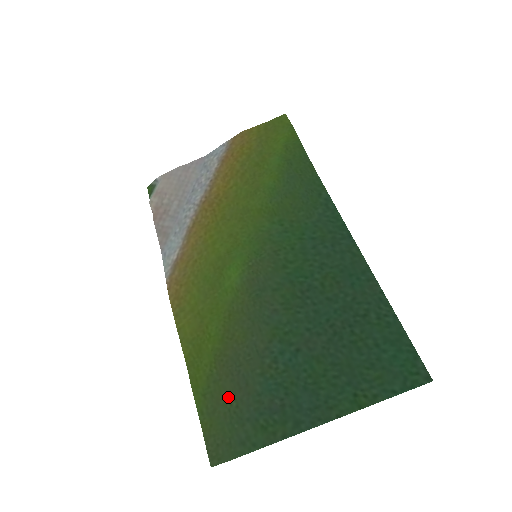
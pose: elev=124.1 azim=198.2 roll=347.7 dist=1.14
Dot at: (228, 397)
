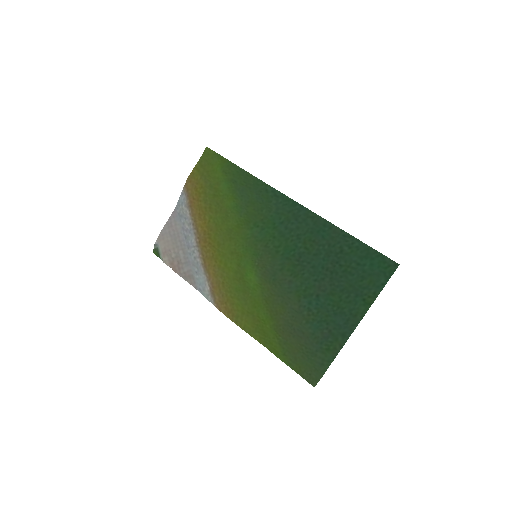
Dot at: (298, 347)
